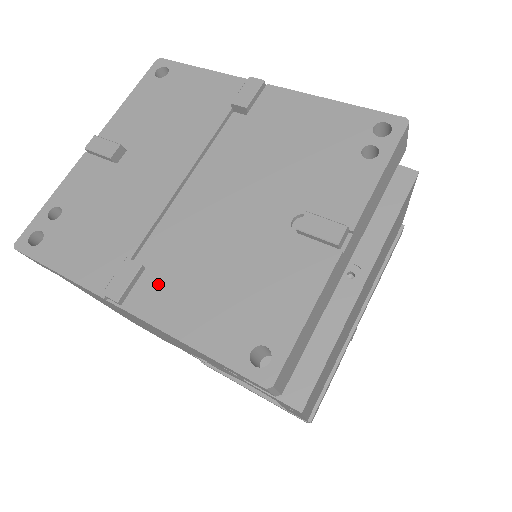
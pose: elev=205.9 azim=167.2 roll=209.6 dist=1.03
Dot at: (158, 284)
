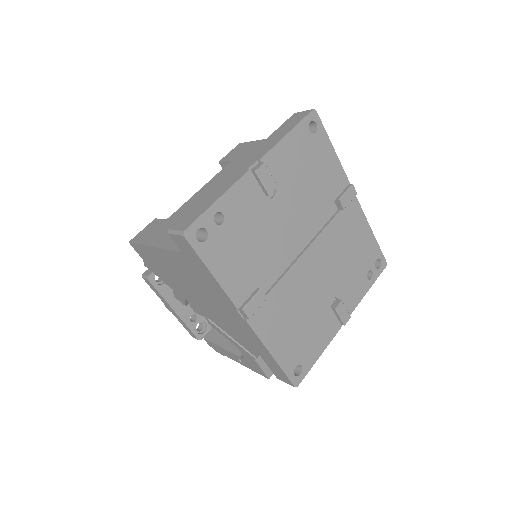
Dot at: (268, 312)
